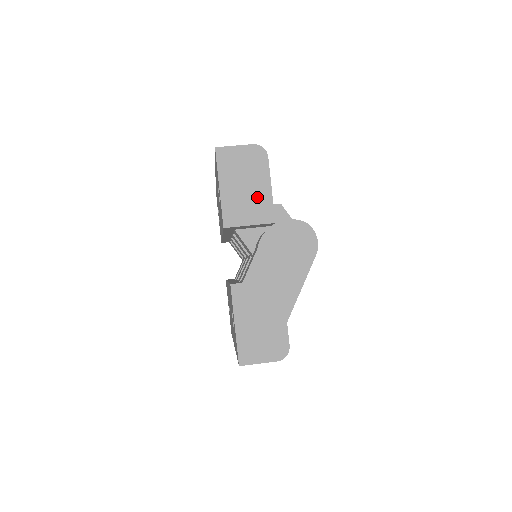
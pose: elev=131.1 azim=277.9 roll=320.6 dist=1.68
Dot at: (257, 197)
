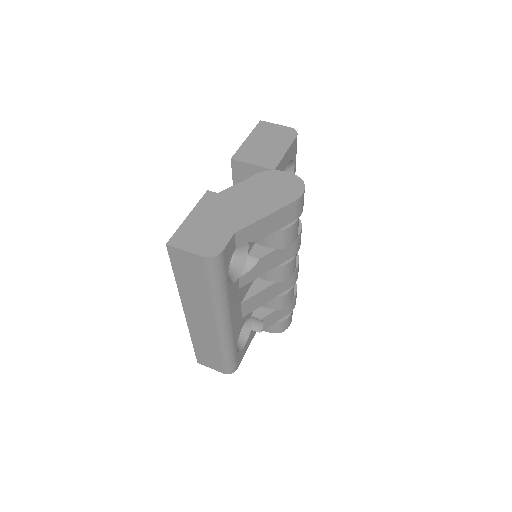
Dot at: (271, 152)
